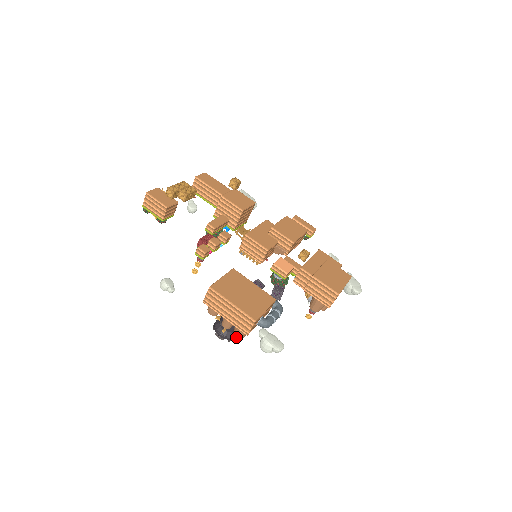
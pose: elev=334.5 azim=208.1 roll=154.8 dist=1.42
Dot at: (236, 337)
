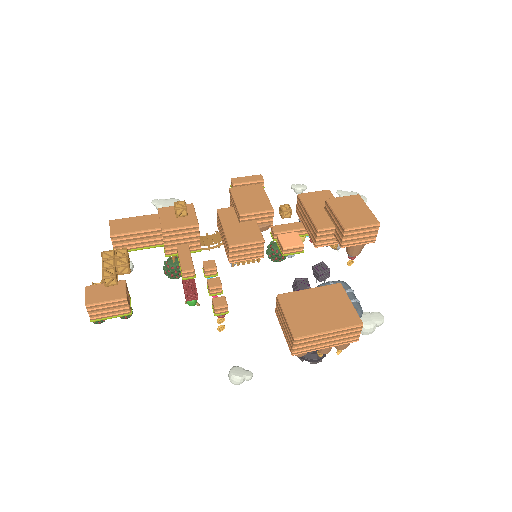
Dot at: (339, 349)
